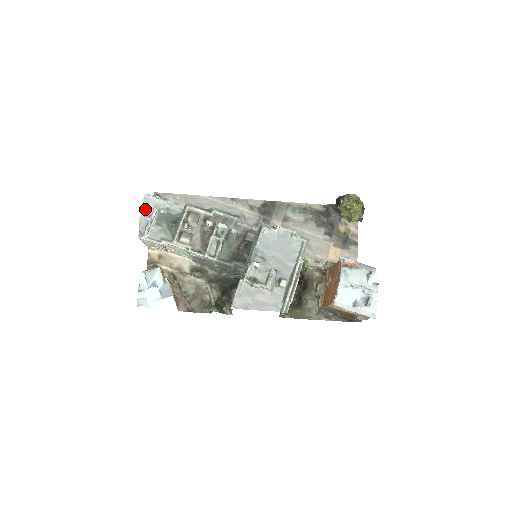
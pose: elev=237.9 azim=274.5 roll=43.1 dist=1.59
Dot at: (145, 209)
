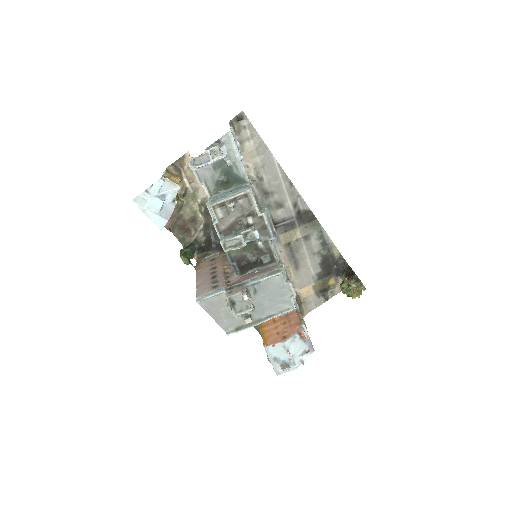
Dot at: (218, 146)
